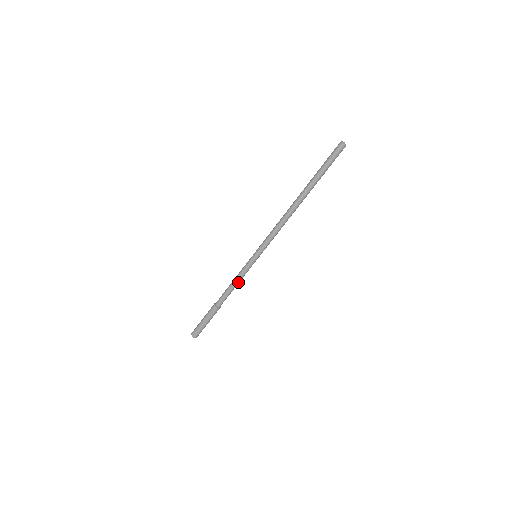
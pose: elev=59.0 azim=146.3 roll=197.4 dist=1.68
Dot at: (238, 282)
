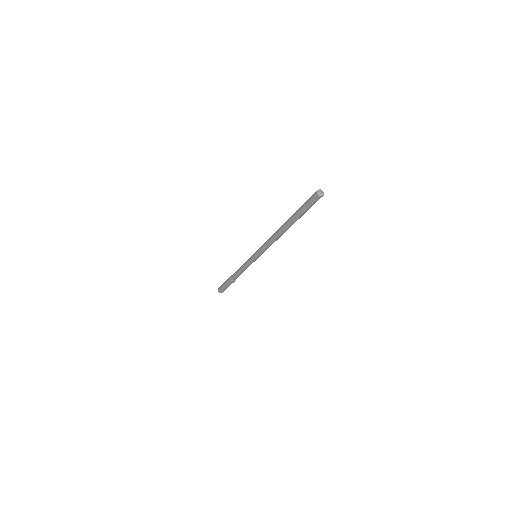
Dot at: occluded
